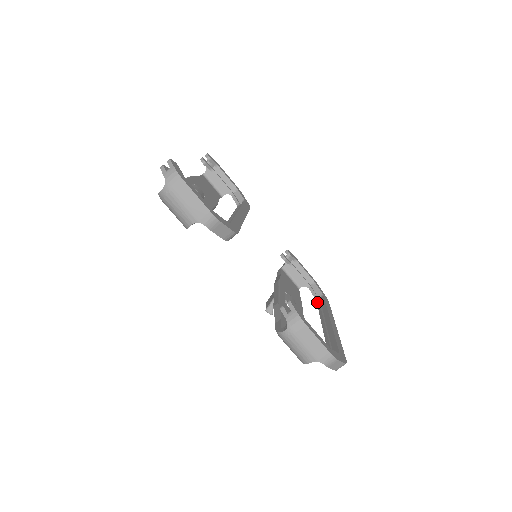
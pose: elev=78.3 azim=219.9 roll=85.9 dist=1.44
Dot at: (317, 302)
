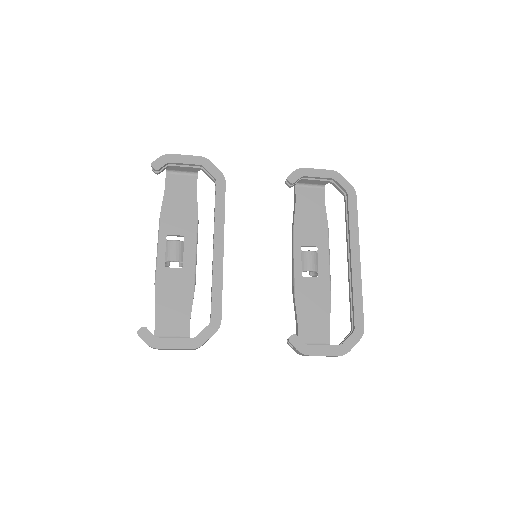
Dot at: occluded
